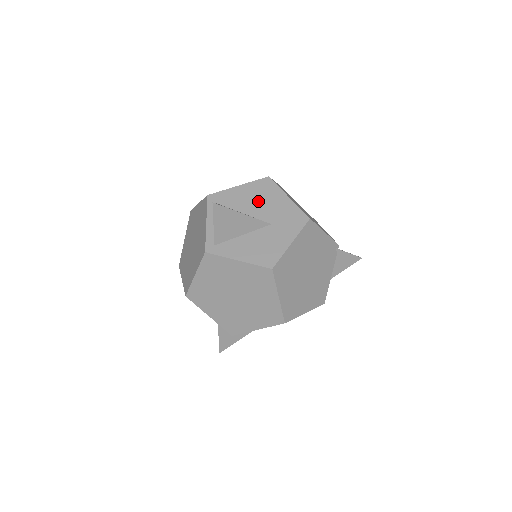
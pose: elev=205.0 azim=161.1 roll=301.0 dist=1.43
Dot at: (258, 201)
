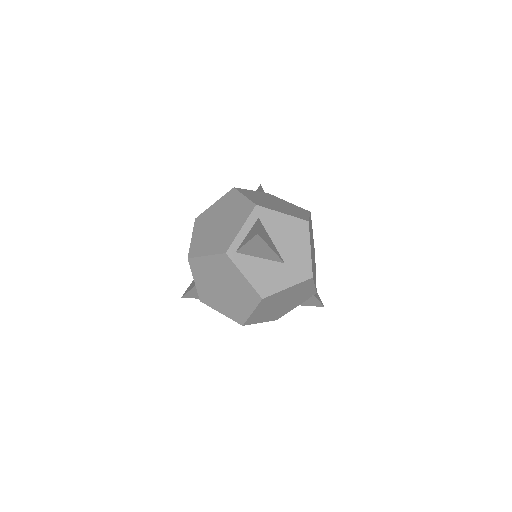
Dot at: (288, 237)
